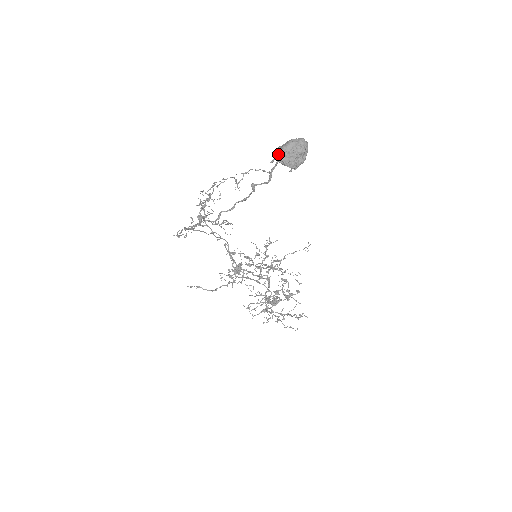
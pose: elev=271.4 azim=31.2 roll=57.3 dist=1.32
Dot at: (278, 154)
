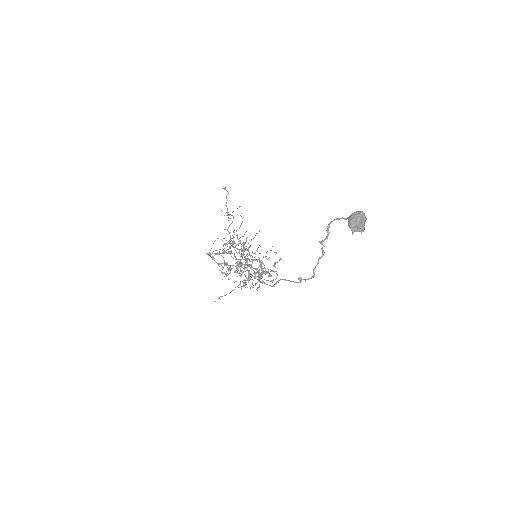
Dot at: (355, 228)
